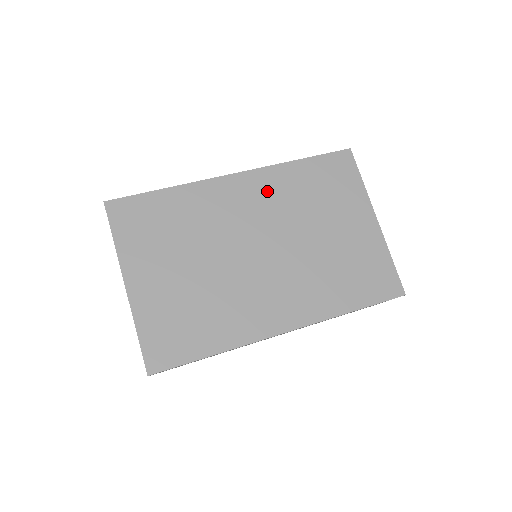
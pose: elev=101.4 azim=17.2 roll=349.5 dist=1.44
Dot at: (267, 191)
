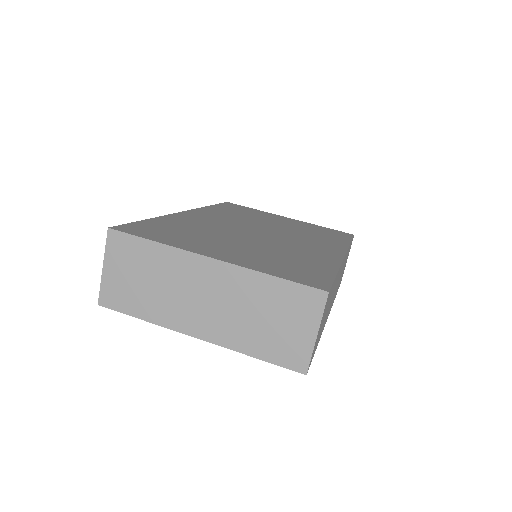
Dot at: (217, 215)
